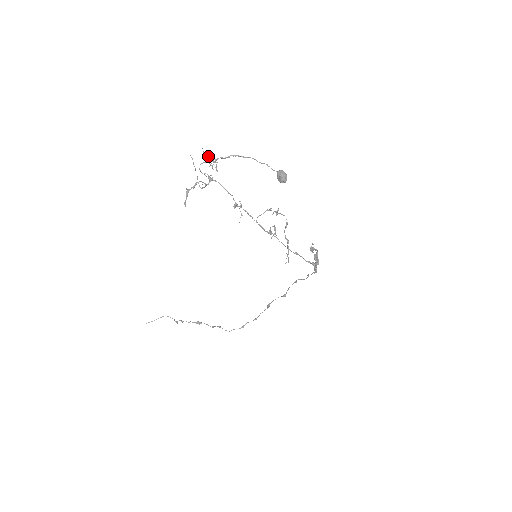
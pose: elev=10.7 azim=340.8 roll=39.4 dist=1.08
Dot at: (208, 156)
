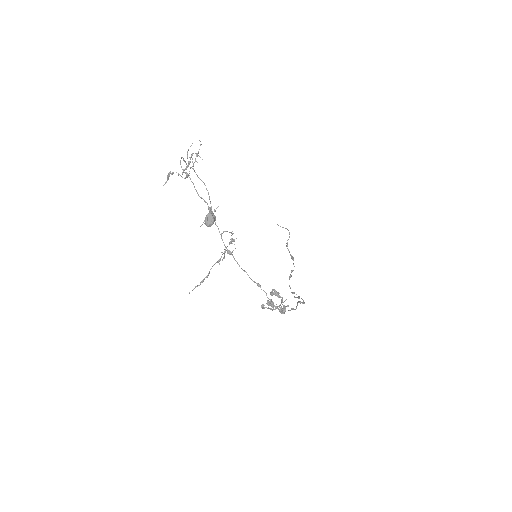
Dot at: (198, 151)
